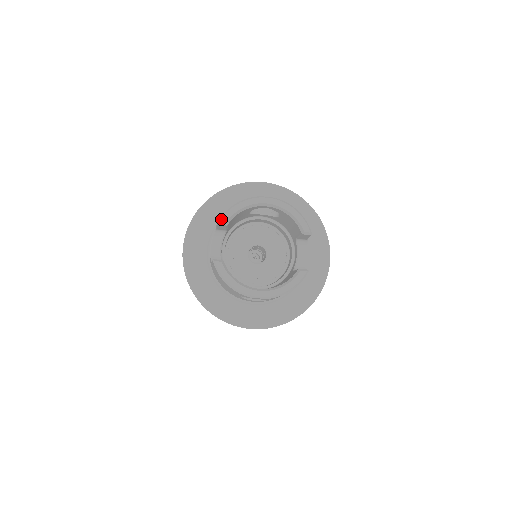
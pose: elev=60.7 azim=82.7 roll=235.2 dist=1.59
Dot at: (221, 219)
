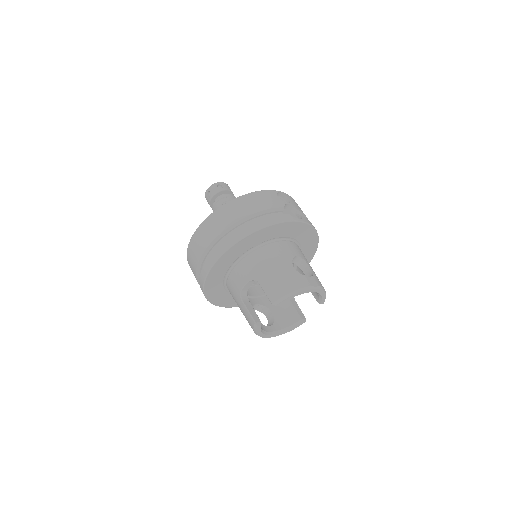
Dot at: (278, 304)
